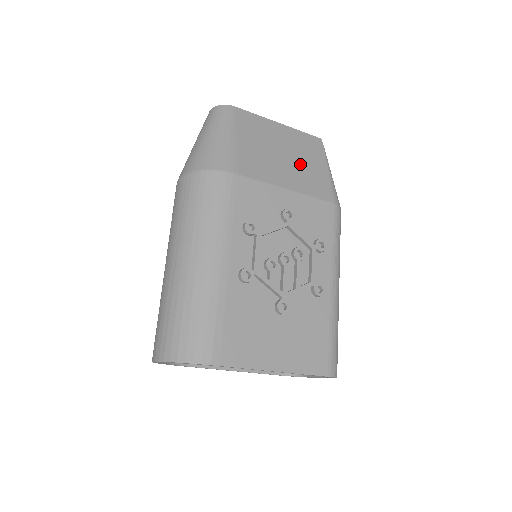
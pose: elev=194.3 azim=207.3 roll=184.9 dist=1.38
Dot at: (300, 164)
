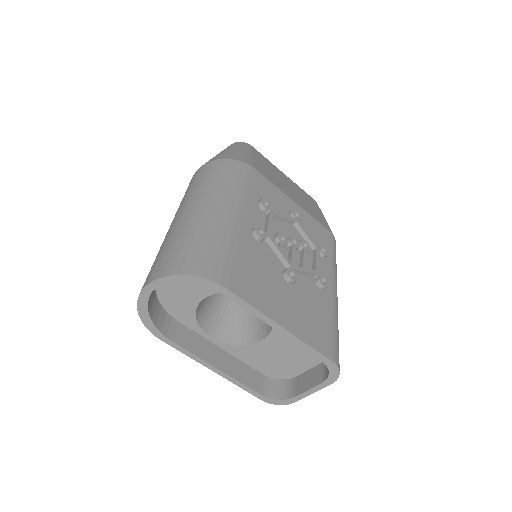
Dot at: (302, 199)
